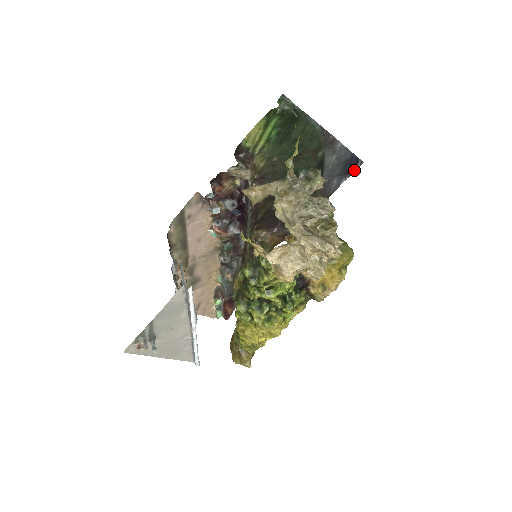
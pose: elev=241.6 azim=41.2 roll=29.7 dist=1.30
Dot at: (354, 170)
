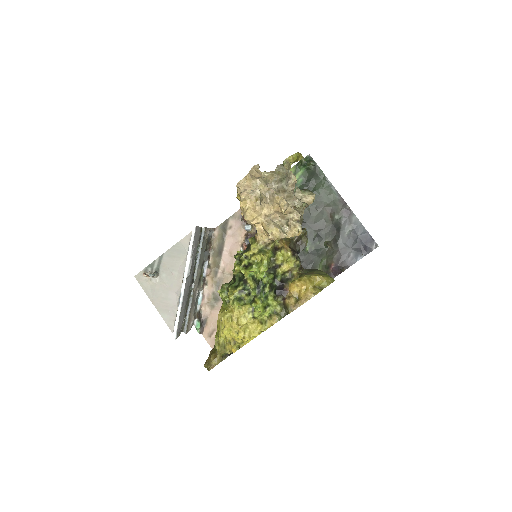
Dot at: (370, 251)
